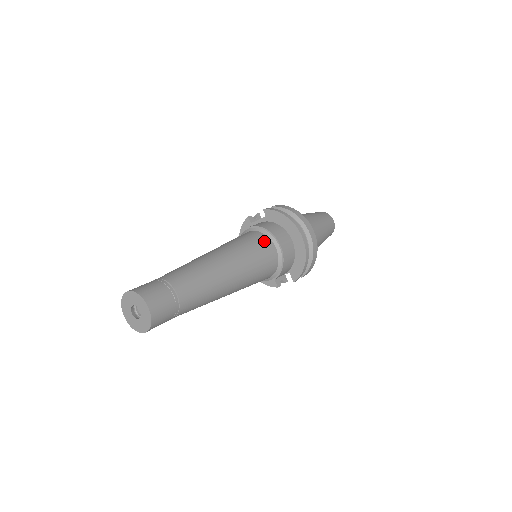
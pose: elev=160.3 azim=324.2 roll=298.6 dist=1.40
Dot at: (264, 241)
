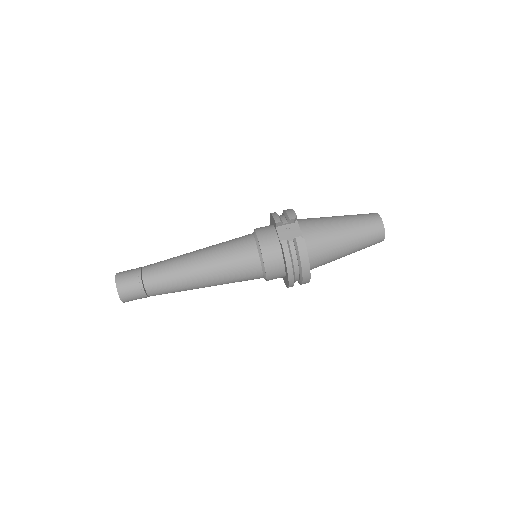
Dot at: (254, 271)
